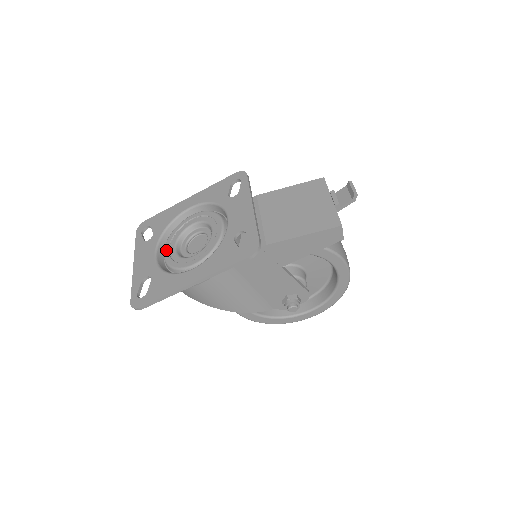
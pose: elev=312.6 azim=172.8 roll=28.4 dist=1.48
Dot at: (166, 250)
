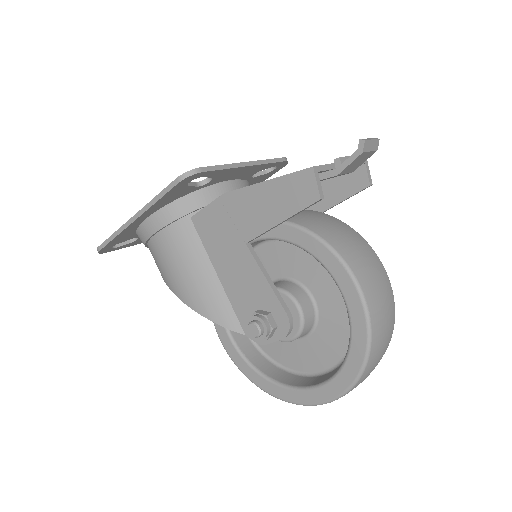
Dot at: occluded
